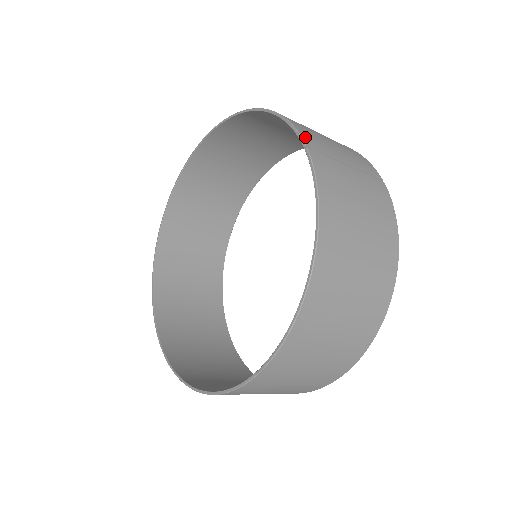
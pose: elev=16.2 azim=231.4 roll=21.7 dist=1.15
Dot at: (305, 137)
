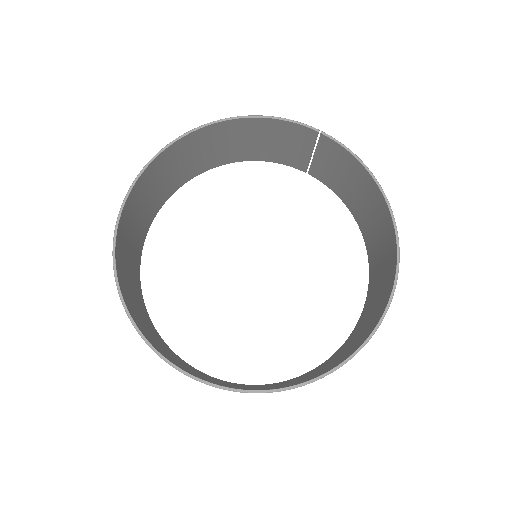
Dot at: (306, 127)
